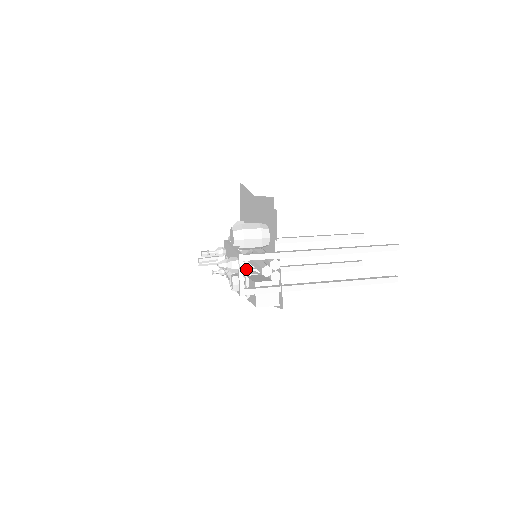
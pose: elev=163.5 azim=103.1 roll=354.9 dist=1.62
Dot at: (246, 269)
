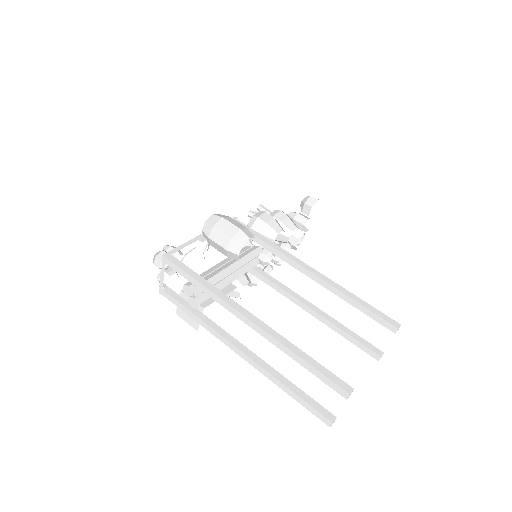
Dot at: occluded
